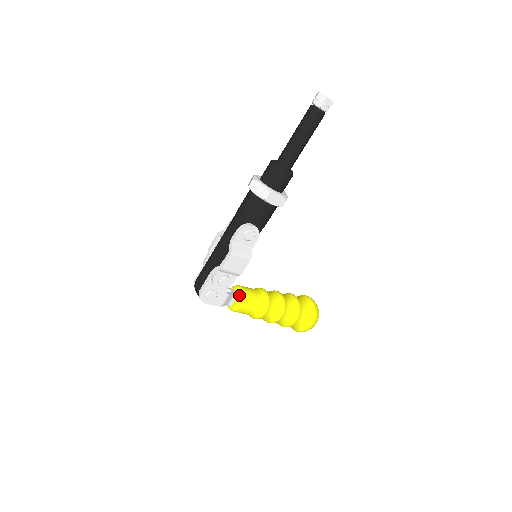
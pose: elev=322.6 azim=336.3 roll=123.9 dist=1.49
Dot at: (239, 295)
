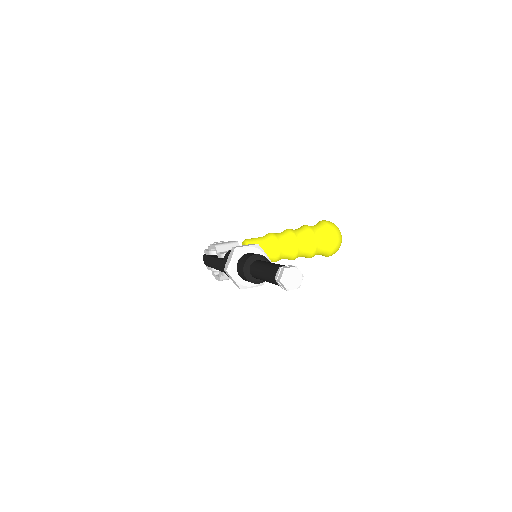
Dot at: occluded
